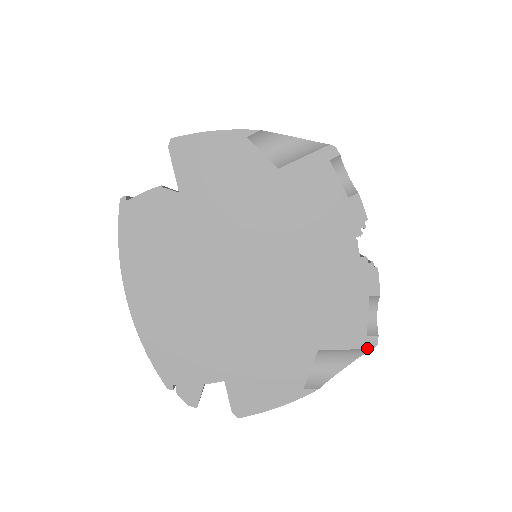
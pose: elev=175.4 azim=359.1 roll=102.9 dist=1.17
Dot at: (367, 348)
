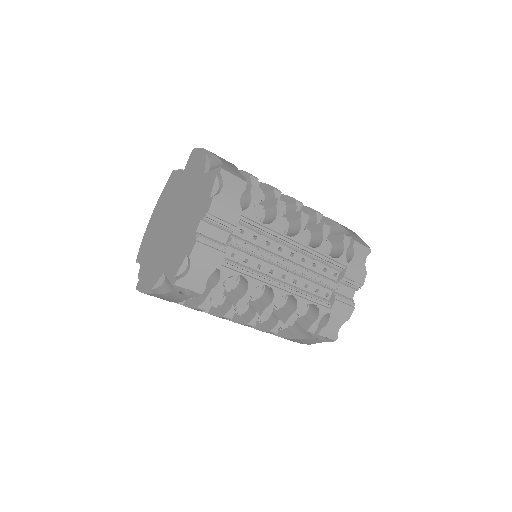
Dot at: (172, 283)
